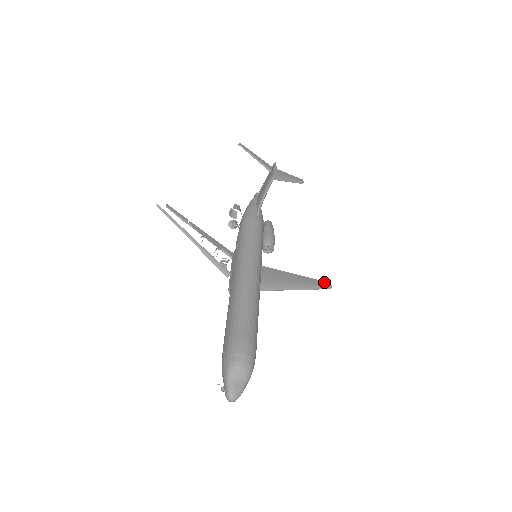
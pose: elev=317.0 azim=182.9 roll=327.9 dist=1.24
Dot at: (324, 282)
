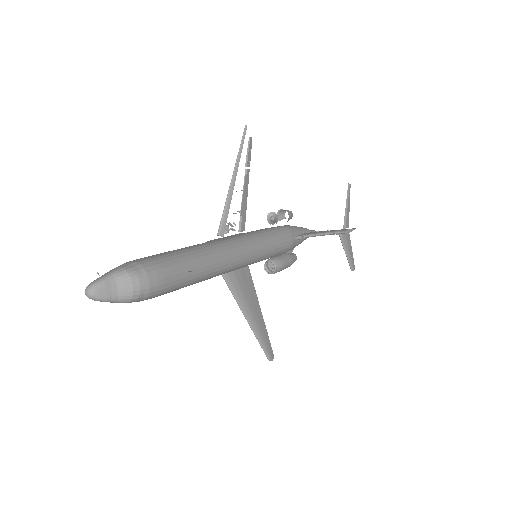
Dot at: occluded
